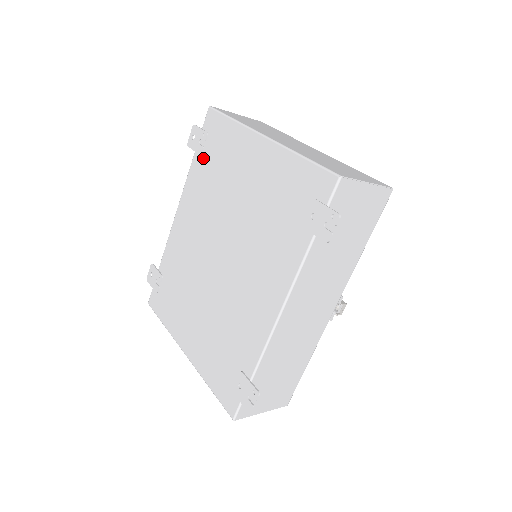
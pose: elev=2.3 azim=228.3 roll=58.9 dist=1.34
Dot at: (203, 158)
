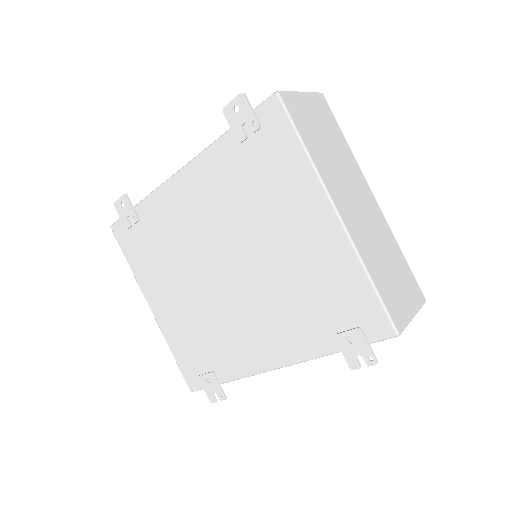
Dot at: (241, 150)
